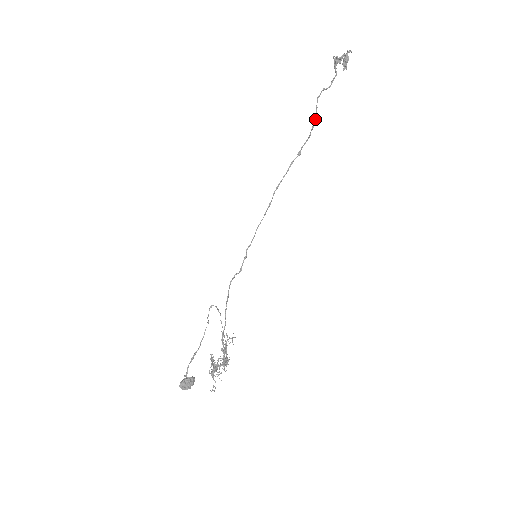
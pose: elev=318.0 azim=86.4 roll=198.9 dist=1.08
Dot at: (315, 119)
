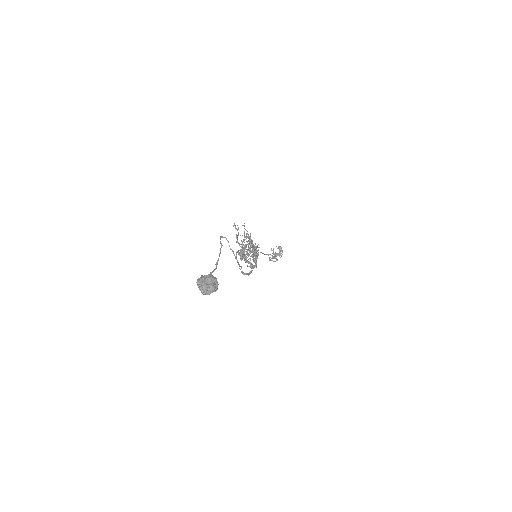
Dot at: (272, 258)
